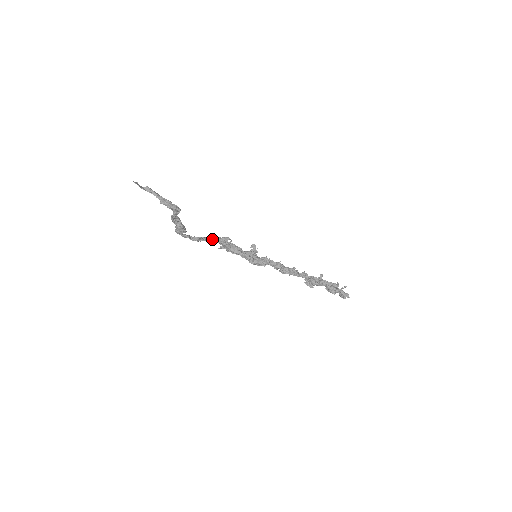
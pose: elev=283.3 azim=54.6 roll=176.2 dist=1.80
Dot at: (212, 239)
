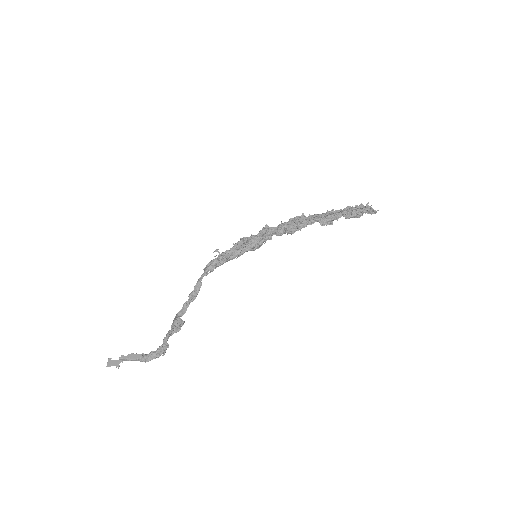
Dot at: (204, 275)
